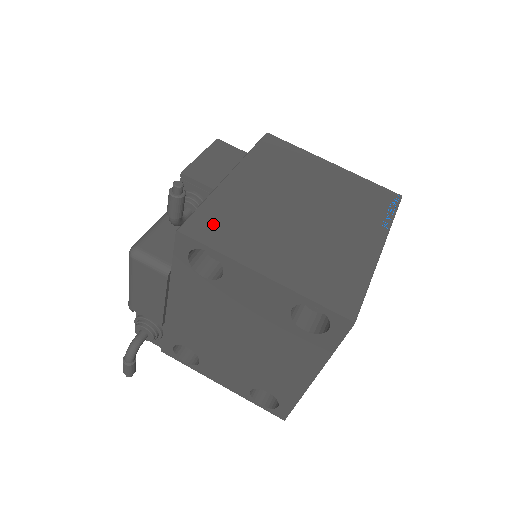
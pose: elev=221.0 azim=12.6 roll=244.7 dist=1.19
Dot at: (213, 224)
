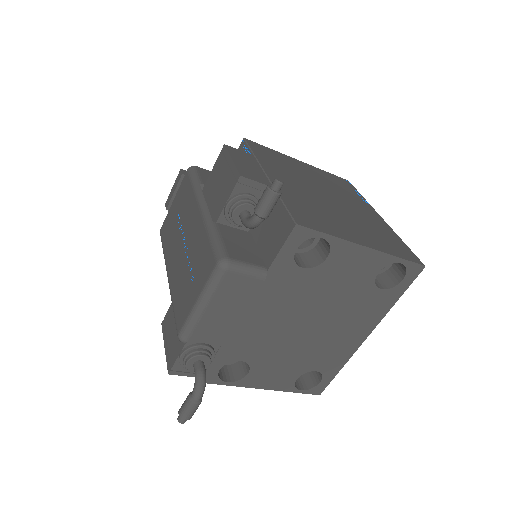
Dot at: (306, 215)
